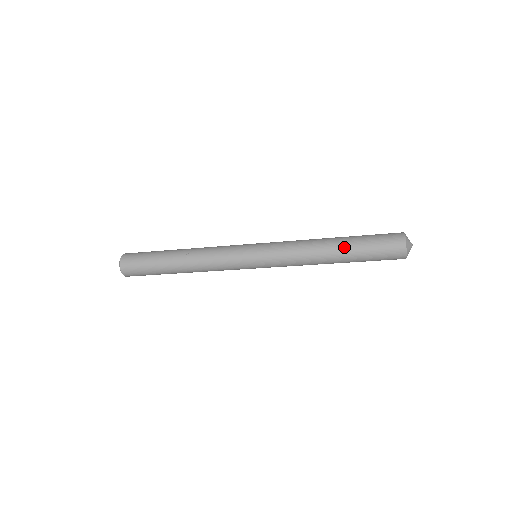
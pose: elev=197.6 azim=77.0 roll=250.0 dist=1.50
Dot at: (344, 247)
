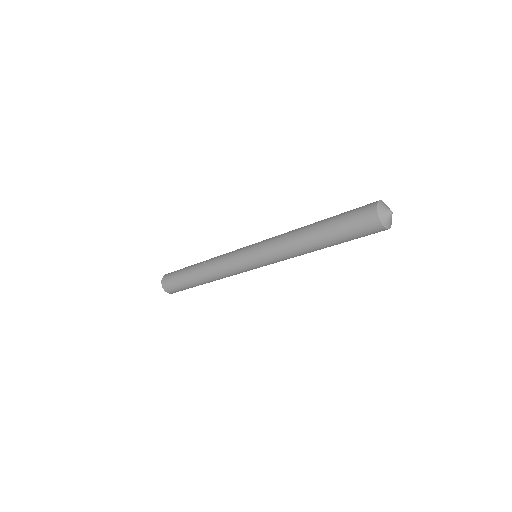
Dot at: (320, 227)
